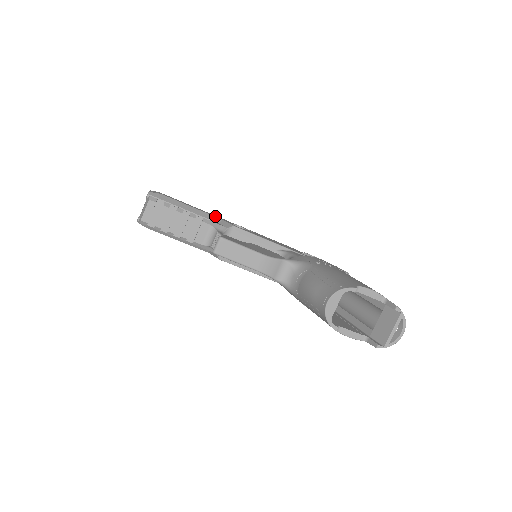
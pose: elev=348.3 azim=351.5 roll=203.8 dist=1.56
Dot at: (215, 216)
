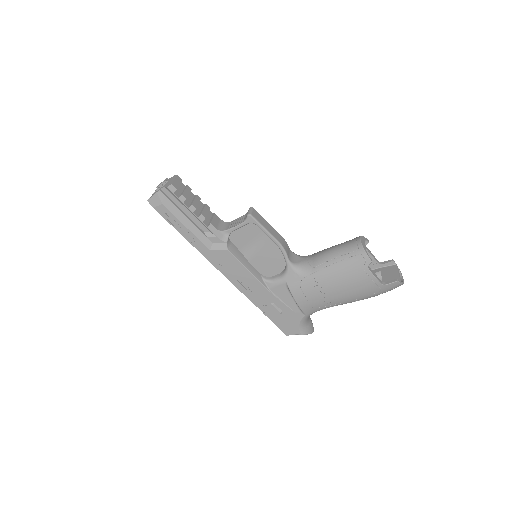
Dot at: occluded
